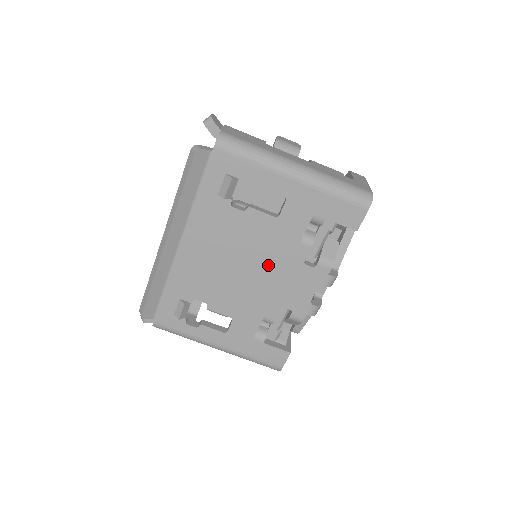
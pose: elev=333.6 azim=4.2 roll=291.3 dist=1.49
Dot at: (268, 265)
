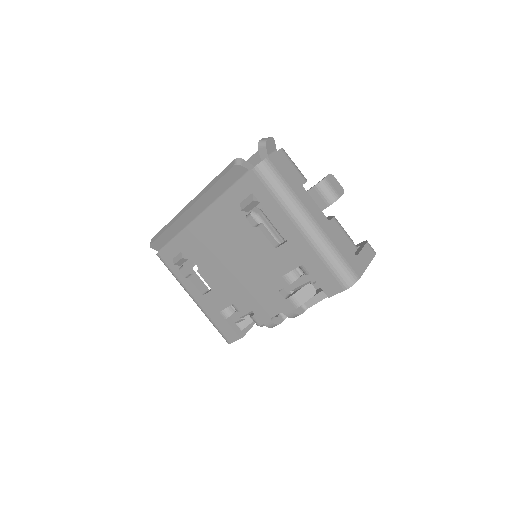
Dot at: (253, 274)
